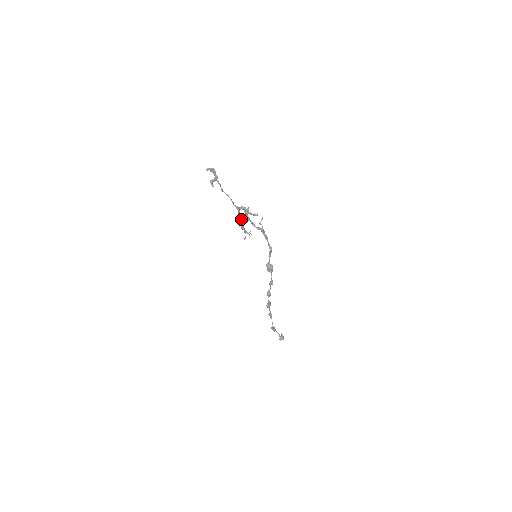
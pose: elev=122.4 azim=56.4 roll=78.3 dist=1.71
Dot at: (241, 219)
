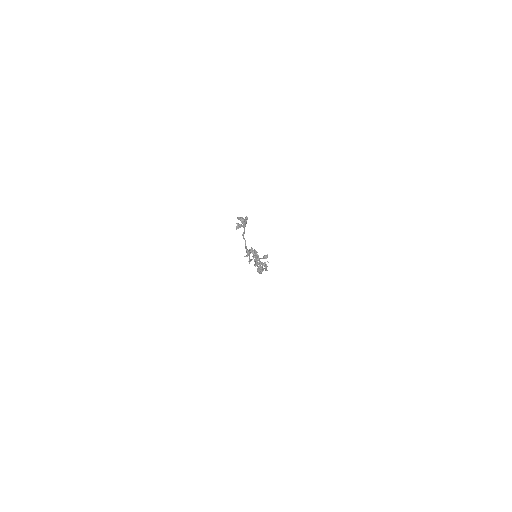
Dot at: occluded
